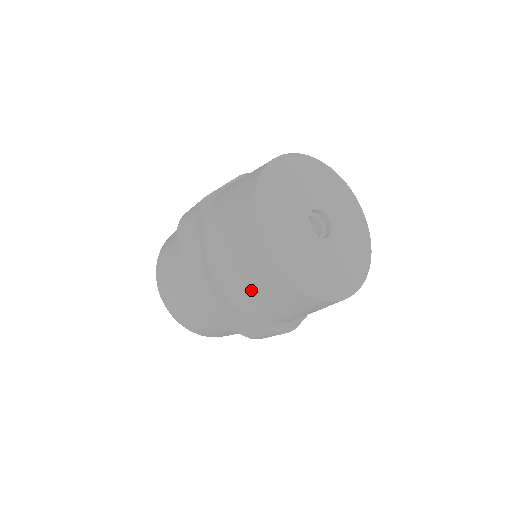
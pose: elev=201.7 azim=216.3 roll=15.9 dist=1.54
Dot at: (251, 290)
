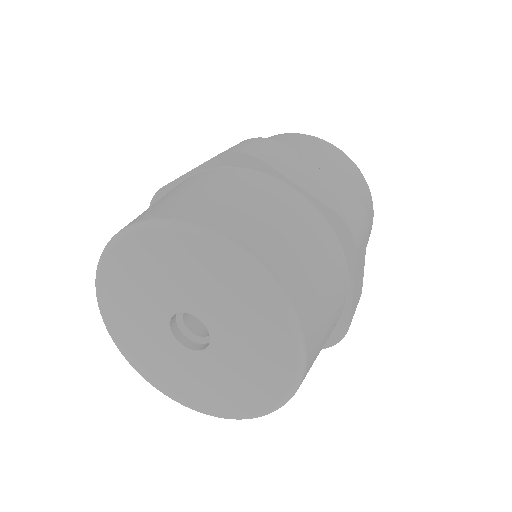
Dot at: occluded
